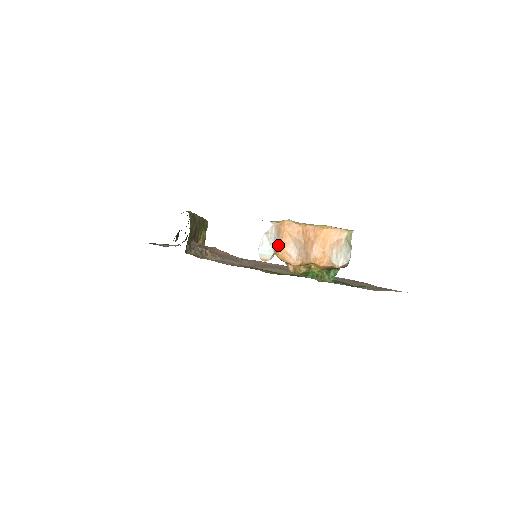
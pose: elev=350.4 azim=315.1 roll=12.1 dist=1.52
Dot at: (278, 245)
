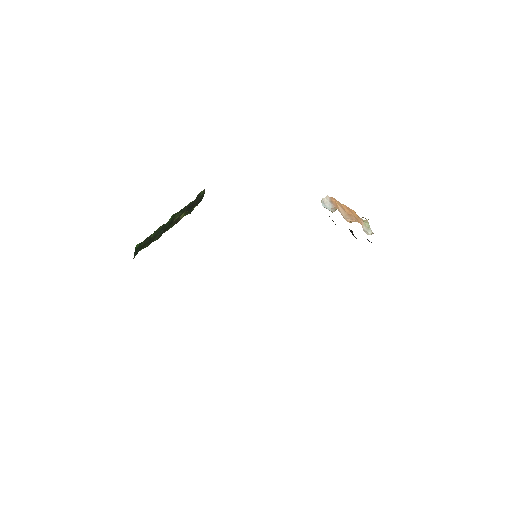
Dot at: (334, 207)
